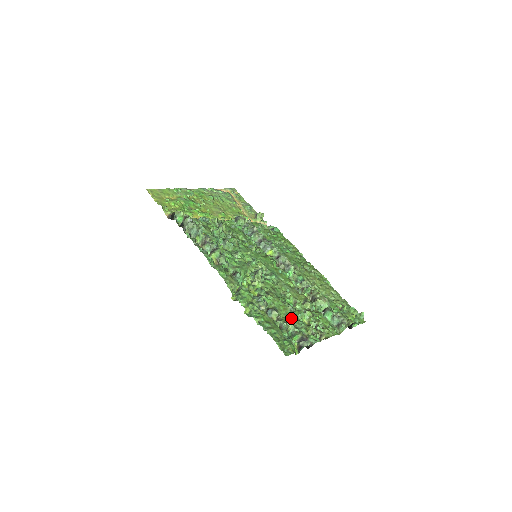
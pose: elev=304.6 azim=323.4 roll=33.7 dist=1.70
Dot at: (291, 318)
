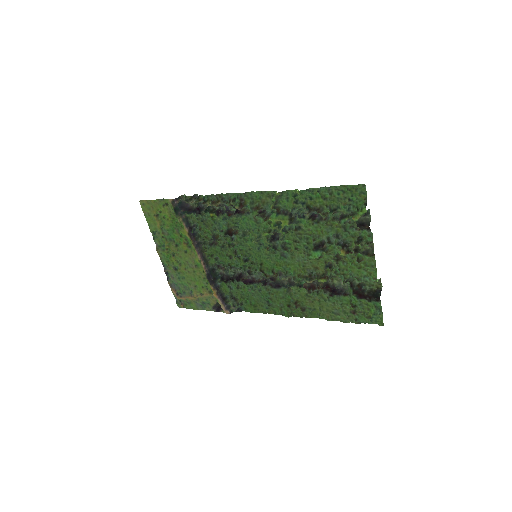
Dot at: (334, 230)
